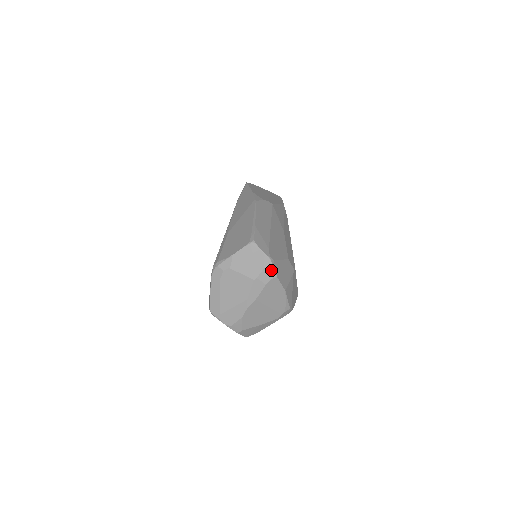
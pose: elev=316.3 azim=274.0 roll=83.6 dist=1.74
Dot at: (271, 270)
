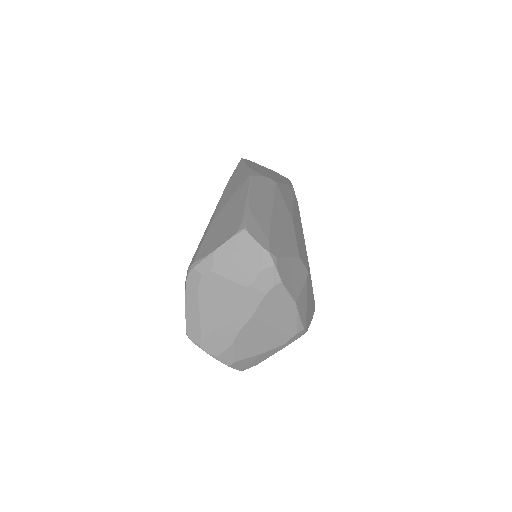
Dot at: (272, 272)
